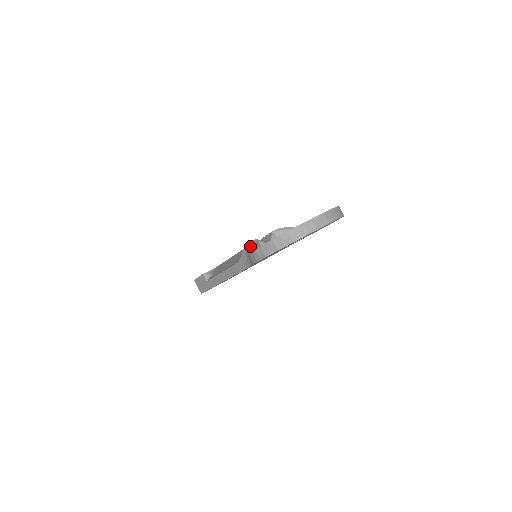
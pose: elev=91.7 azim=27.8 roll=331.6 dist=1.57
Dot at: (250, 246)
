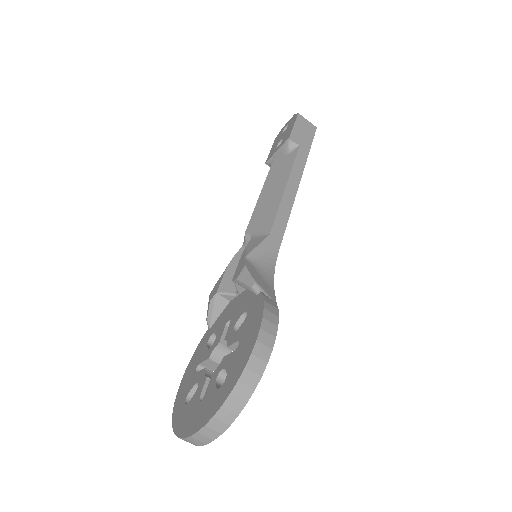
Dot at: (207, 314)
